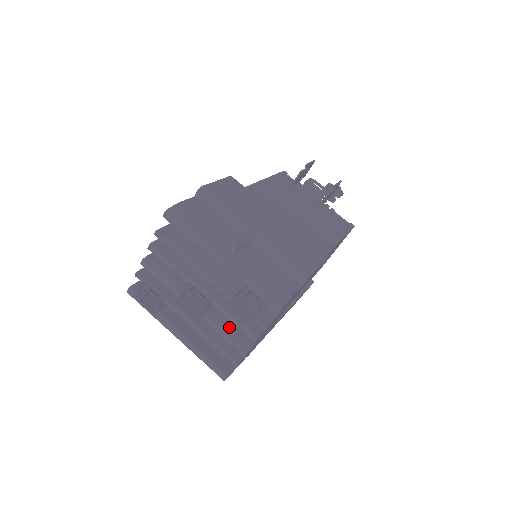
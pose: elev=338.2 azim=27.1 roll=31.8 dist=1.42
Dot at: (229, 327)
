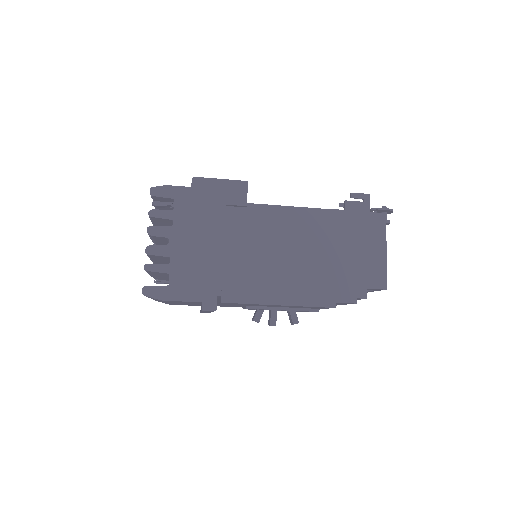
Dot at: occluded
